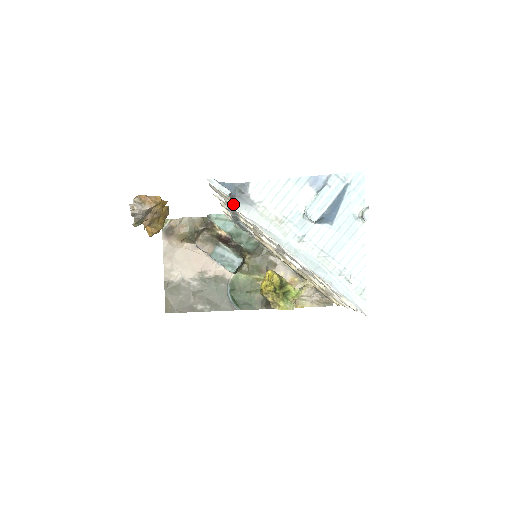
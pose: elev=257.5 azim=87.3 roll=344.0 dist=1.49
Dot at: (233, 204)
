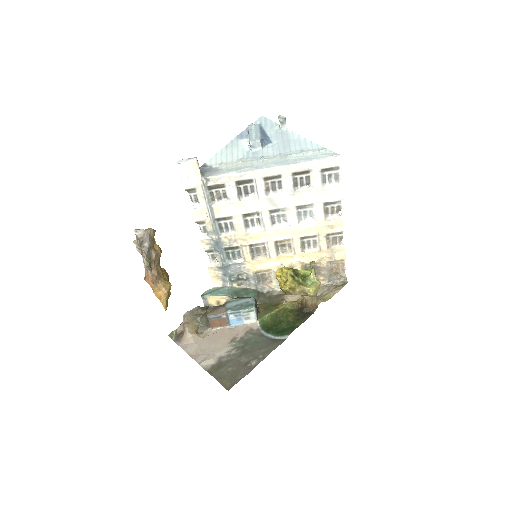
Dot at: (205, 177)
